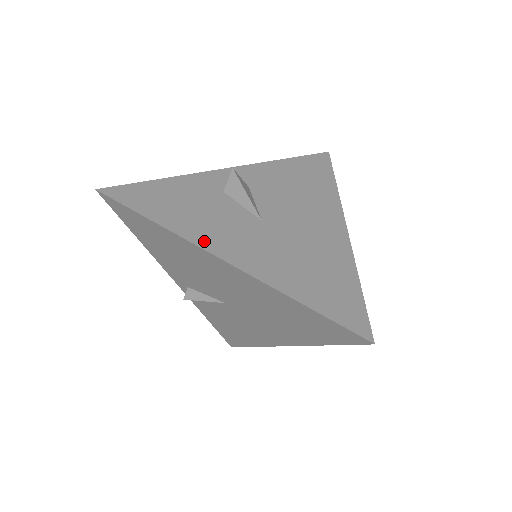
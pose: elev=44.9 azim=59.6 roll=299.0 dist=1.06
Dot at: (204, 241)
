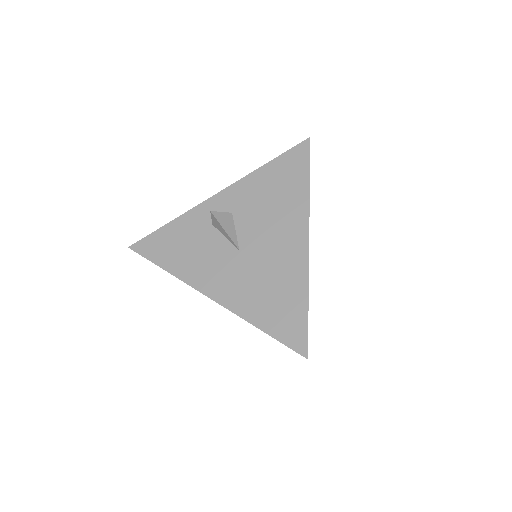
Dot at: (197, 282)
